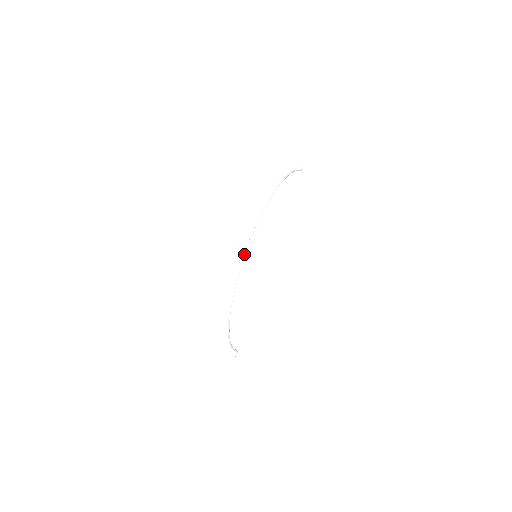
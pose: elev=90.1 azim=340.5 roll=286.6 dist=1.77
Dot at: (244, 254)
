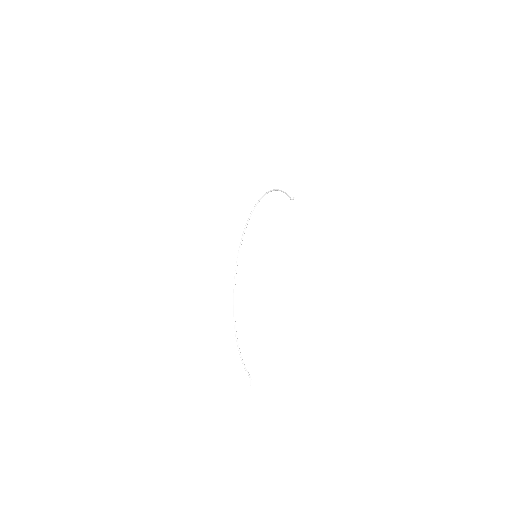
Dot at: (241, 239)
